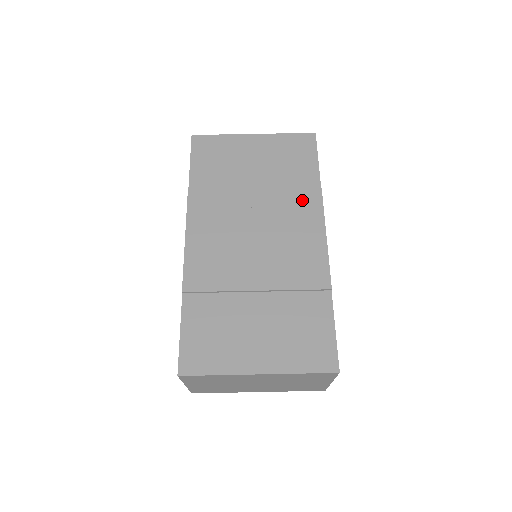
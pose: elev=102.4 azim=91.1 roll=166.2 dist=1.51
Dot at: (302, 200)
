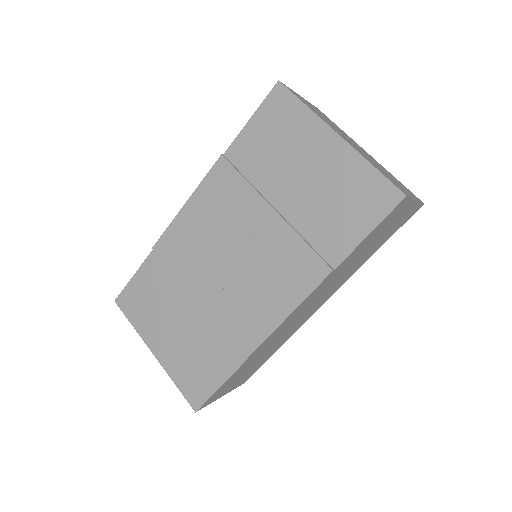
Dot at: (302, 264)
